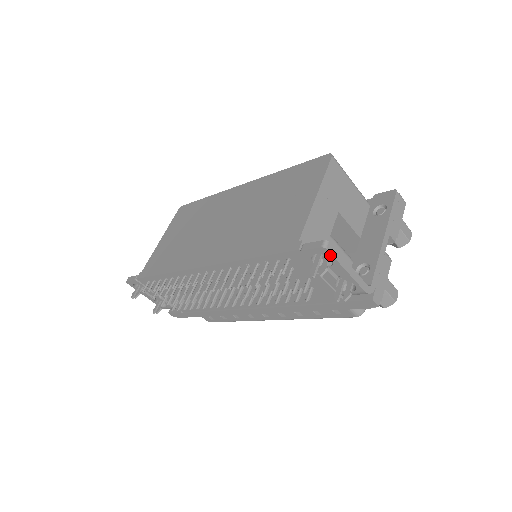
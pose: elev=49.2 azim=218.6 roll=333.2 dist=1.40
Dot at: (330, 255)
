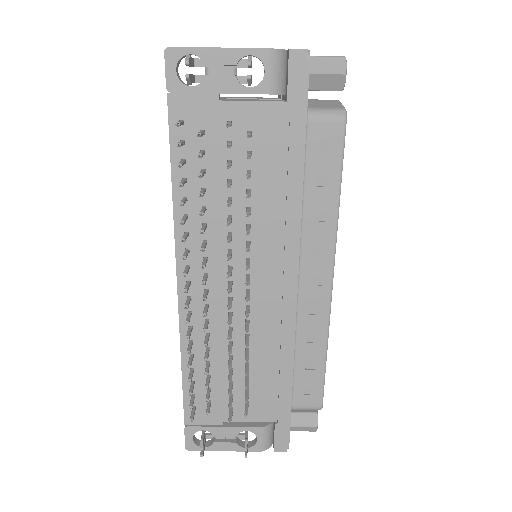
Dot at: (182, 50)
